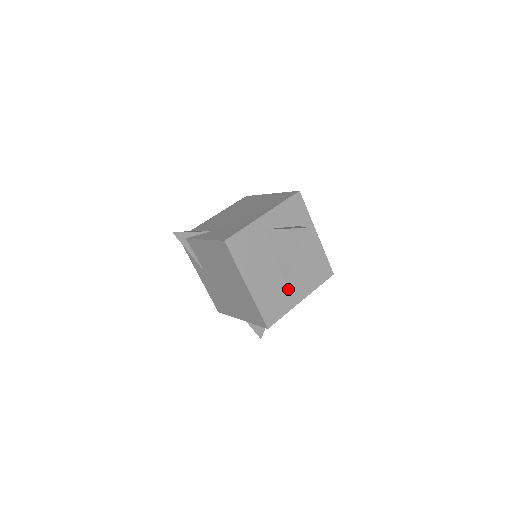
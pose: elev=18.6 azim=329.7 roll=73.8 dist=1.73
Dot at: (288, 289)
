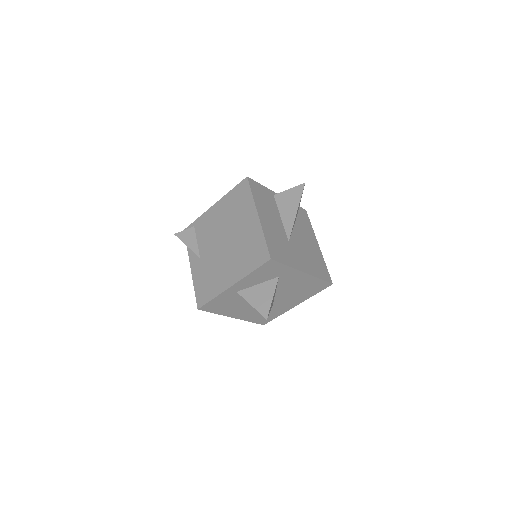
Dot at: (278, 306)
